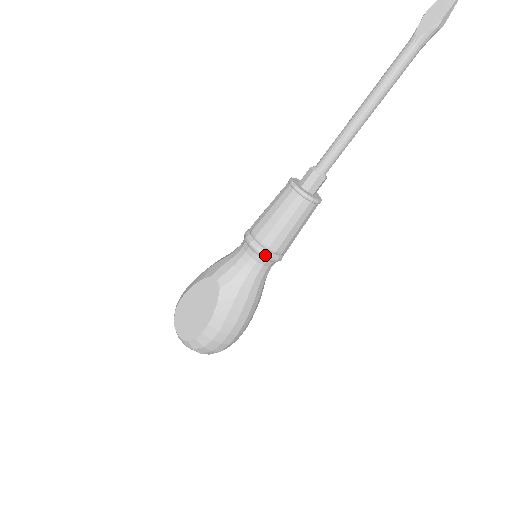
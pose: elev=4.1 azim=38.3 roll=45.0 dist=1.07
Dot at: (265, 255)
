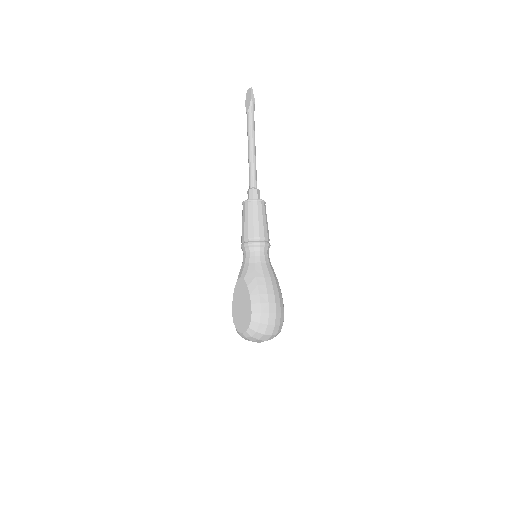
Dot at: (255, 243)
